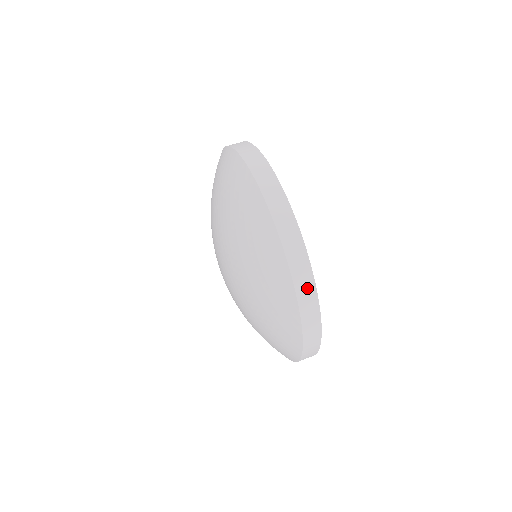
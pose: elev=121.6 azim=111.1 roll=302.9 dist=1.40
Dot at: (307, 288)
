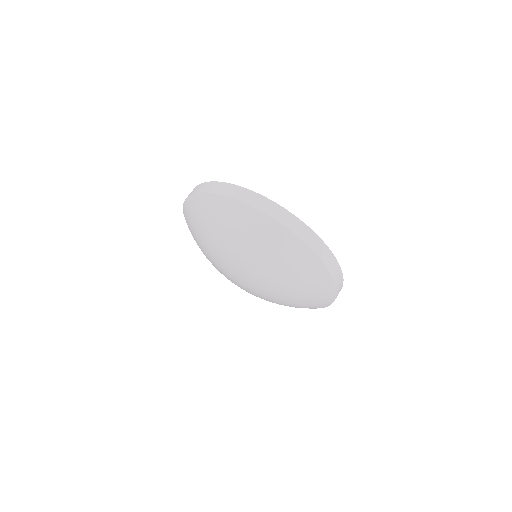
Dot at: occluded
